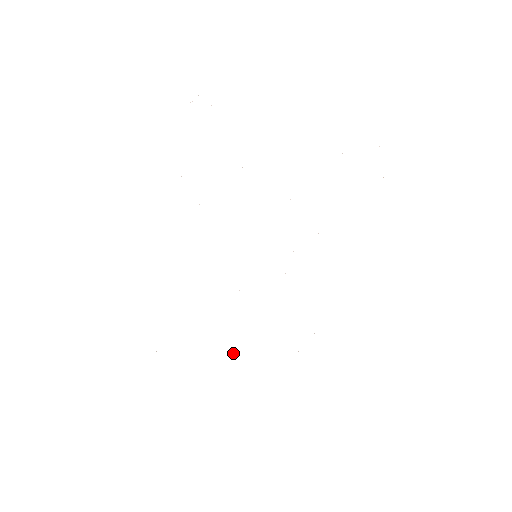
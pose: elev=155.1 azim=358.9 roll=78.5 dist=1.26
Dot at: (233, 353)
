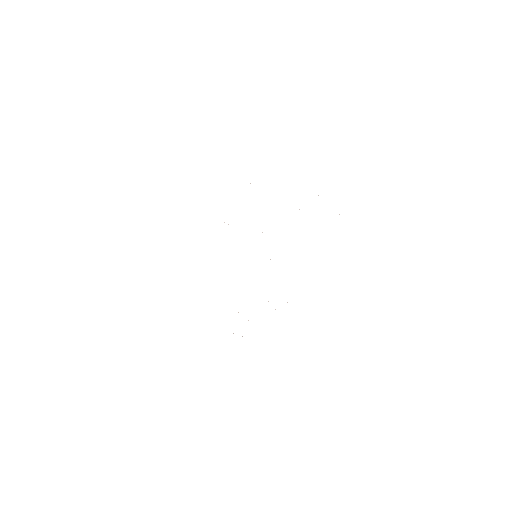
Dot at: occluded
